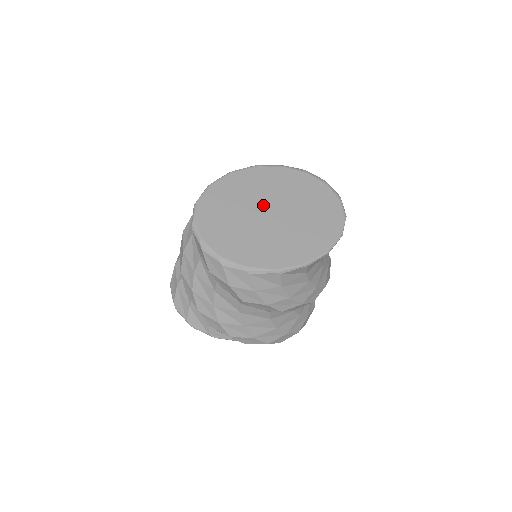
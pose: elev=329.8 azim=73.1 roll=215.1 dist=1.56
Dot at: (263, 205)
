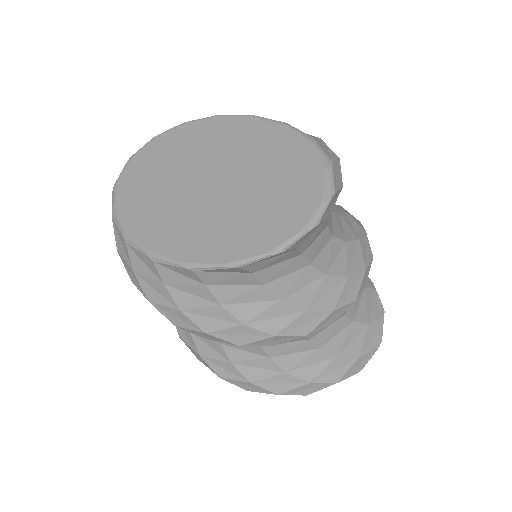
Dot at: (213, 166)
